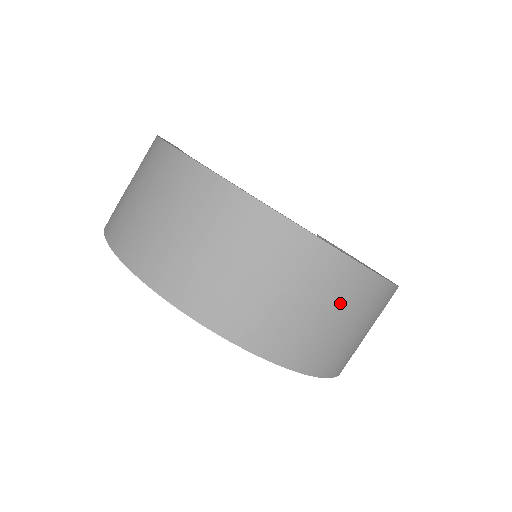
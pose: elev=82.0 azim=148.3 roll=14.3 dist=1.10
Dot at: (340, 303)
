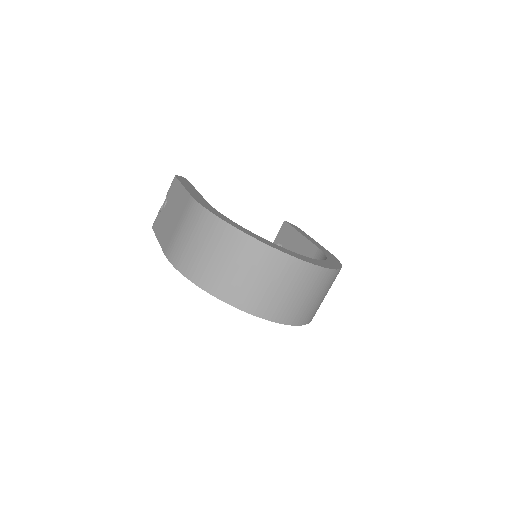
Dot at: (312, 288)
